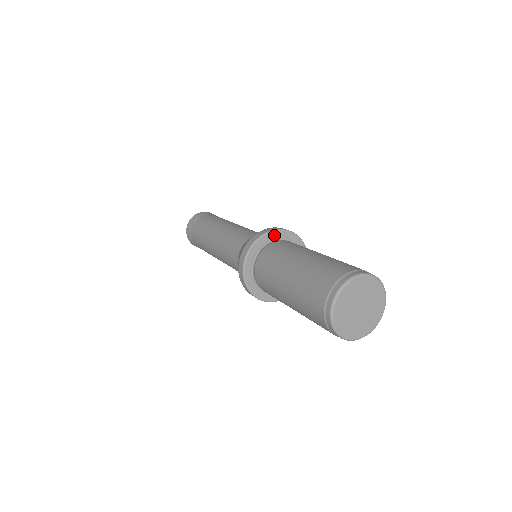
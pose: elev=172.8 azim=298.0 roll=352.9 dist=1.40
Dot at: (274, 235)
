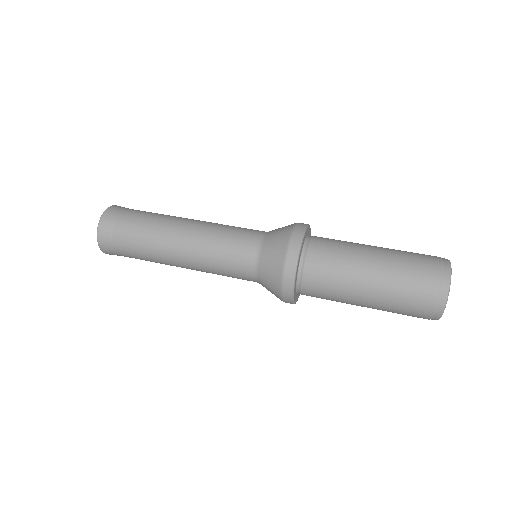
Dot at: (303, 241)
